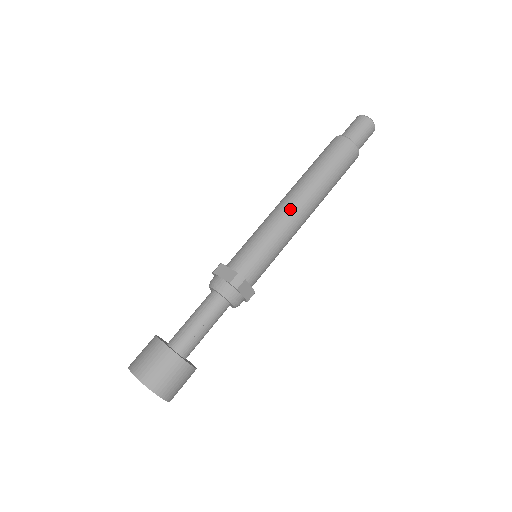
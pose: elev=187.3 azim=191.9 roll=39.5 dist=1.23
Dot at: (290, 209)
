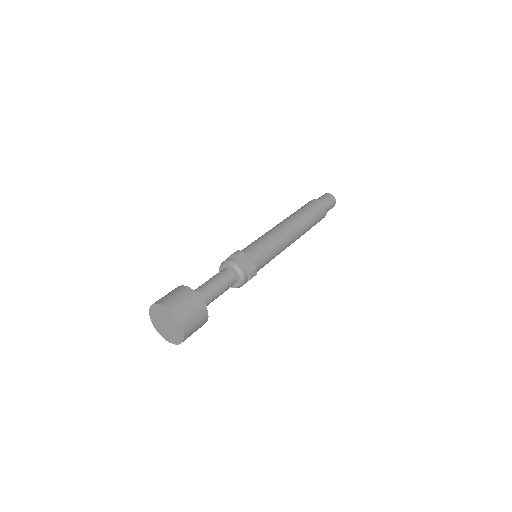
Dot at: (276, 226)
